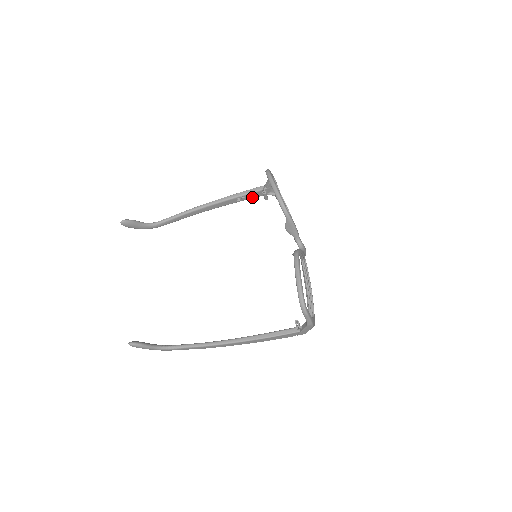
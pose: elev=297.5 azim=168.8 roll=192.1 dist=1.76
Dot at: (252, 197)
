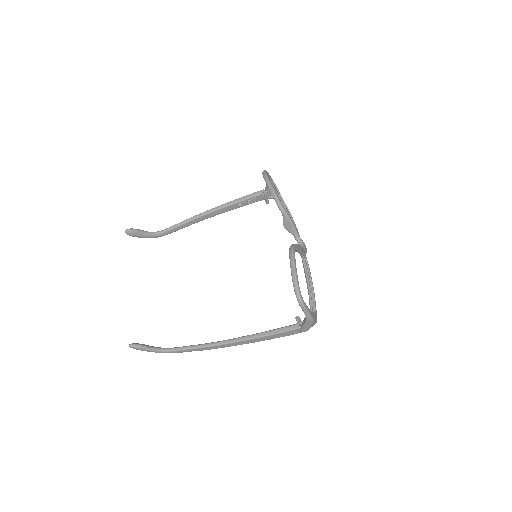
Dot at: (253, 201)
